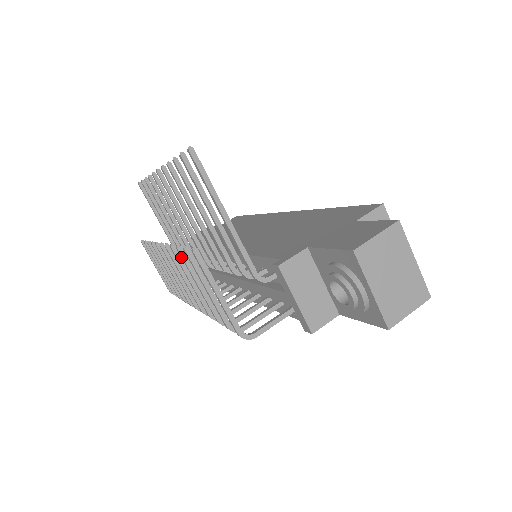
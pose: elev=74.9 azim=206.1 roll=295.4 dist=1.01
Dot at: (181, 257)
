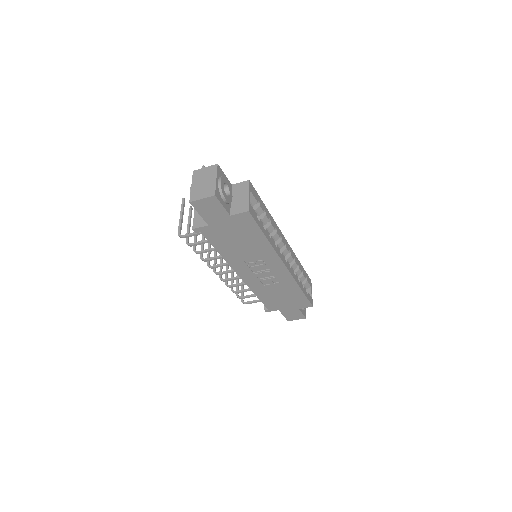
Dot at: occluded
